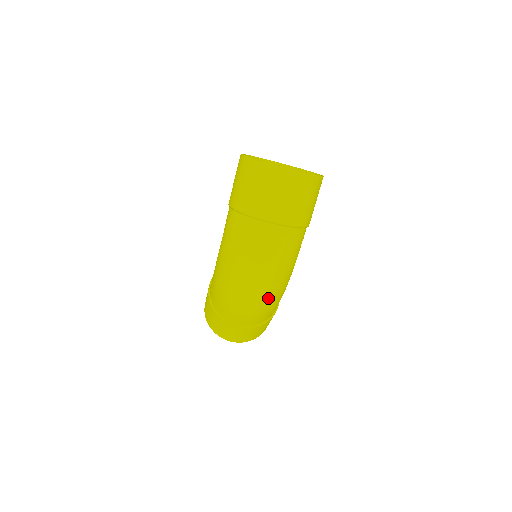
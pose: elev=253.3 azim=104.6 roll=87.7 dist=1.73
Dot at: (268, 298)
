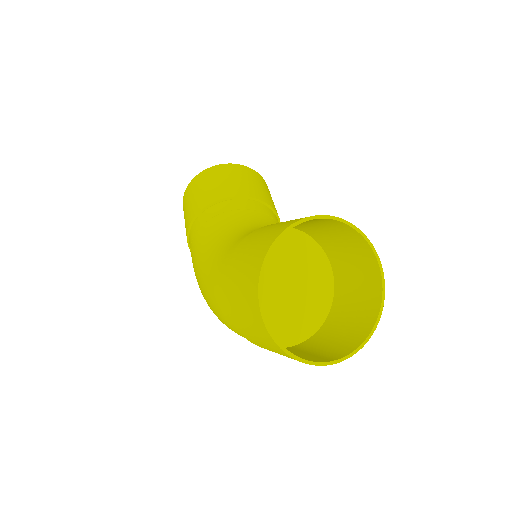
Dot at: occluded
